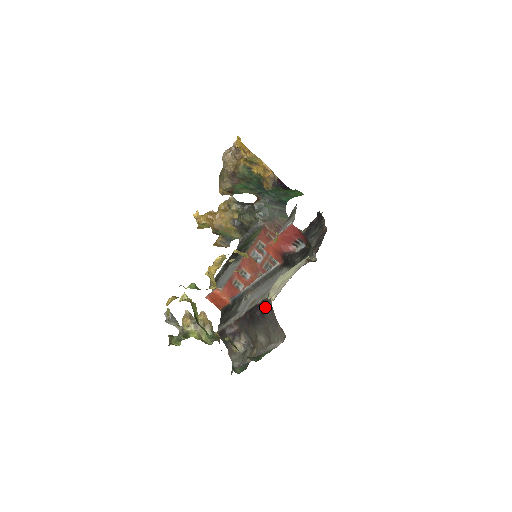
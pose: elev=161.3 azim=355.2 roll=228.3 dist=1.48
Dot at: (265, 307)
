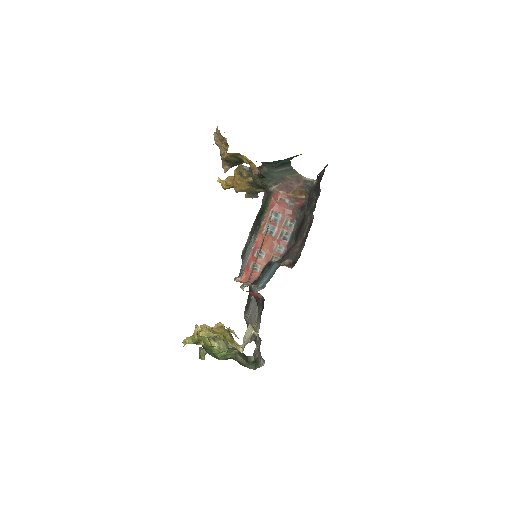
Dot at: occluded
